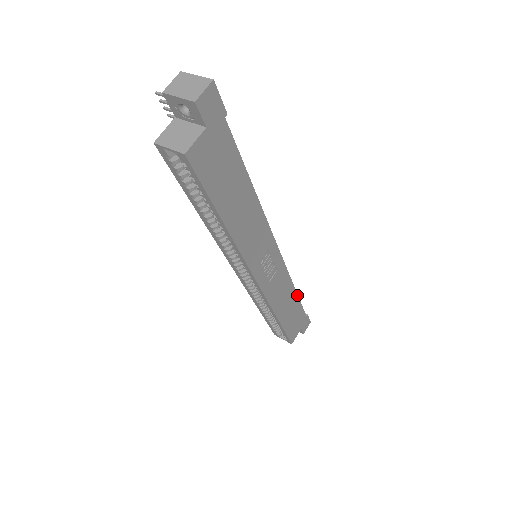
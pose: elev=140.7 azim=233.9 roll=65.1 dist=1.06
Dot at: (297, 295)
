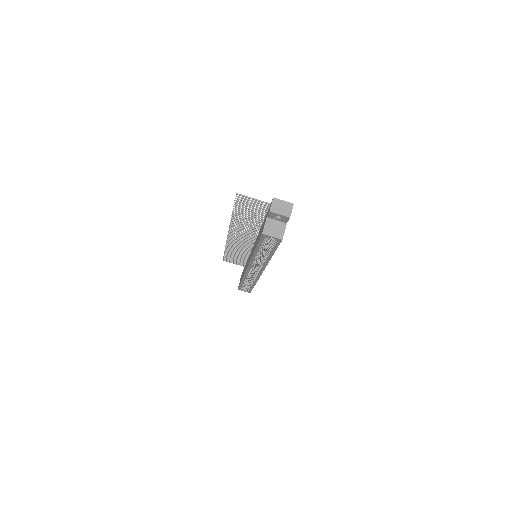
Dot at: occluded
